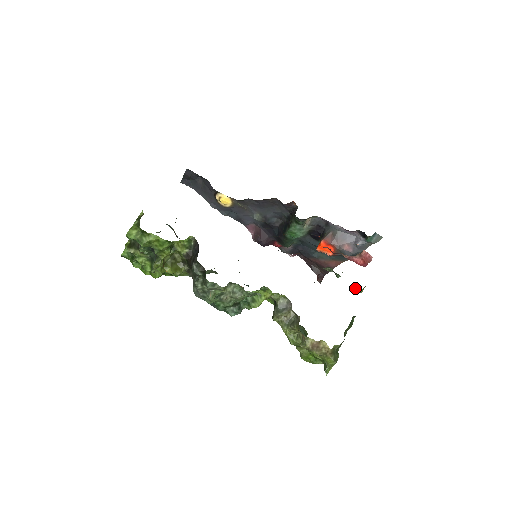
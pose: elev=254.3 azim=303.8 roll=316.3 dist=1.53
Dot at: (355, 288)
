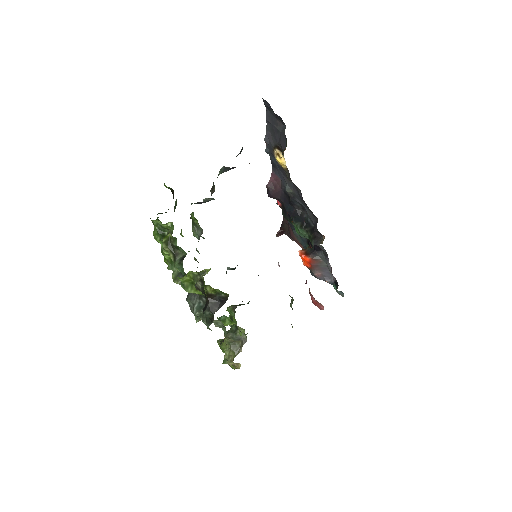
Dot at: occluded
